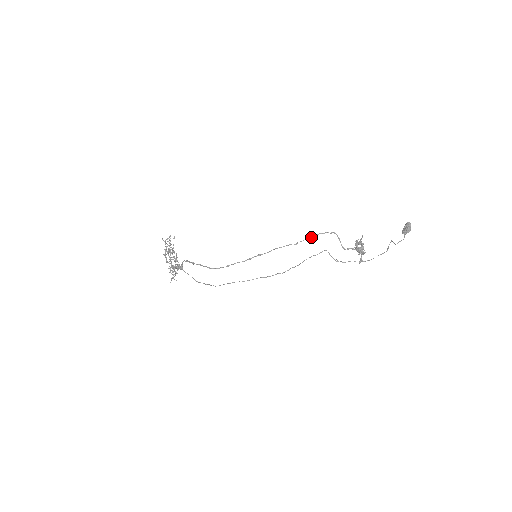
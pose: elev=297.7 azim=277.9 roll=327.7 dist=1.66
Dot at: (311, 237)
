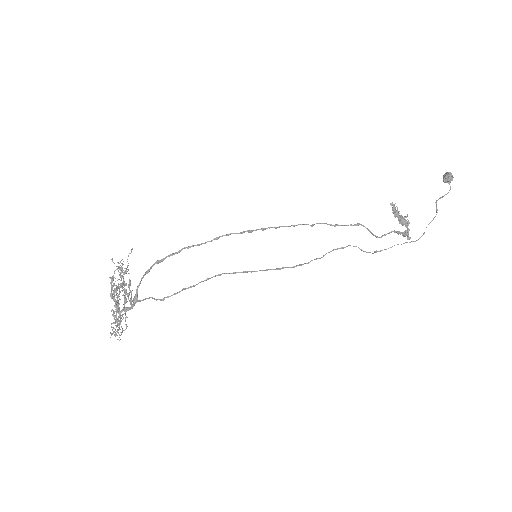
Dot at: (330, 225)
